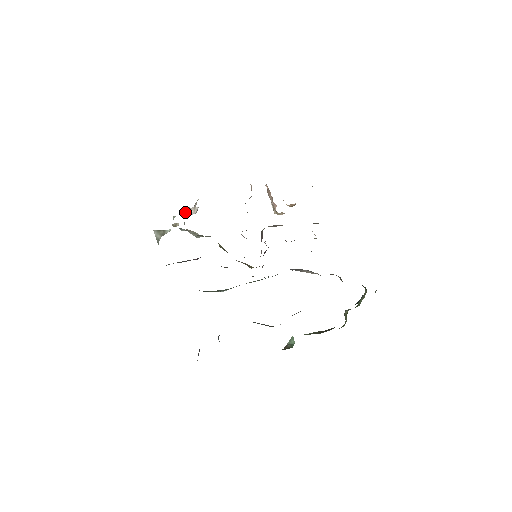
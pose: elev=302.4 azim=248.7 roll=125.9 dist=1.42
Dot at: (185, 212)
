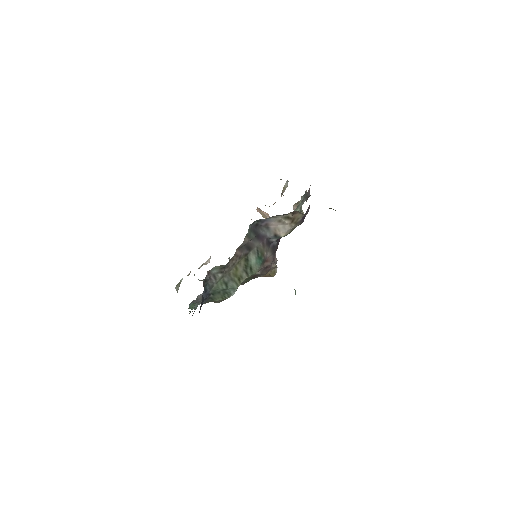
Dot at: occluded
